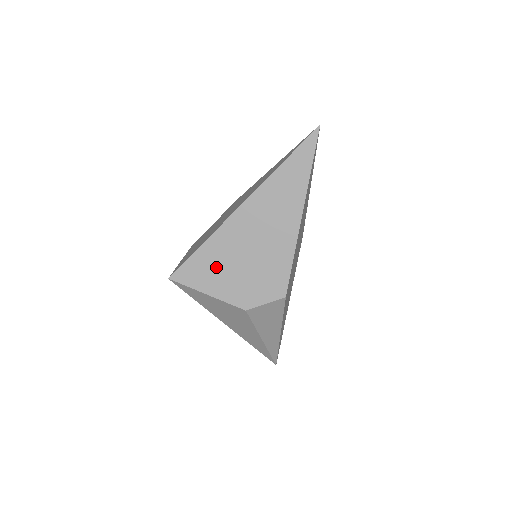
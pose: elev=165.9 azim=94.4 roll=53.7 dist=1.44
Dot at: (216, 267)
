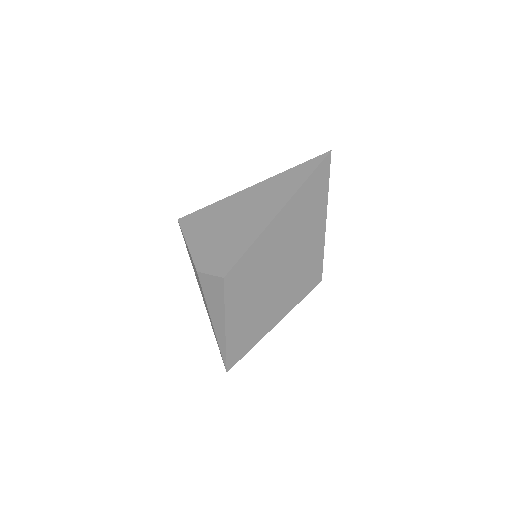
Dot at: (204, 227)
